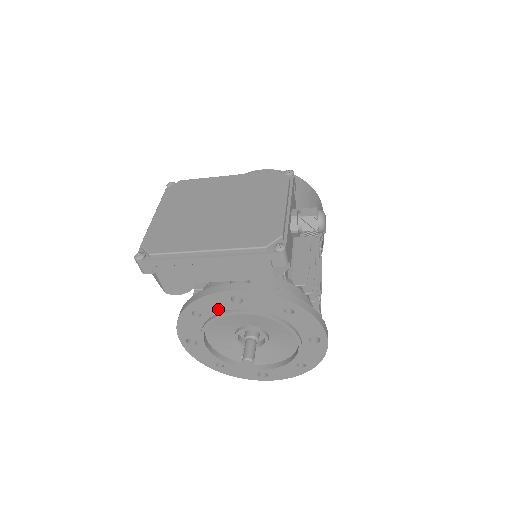
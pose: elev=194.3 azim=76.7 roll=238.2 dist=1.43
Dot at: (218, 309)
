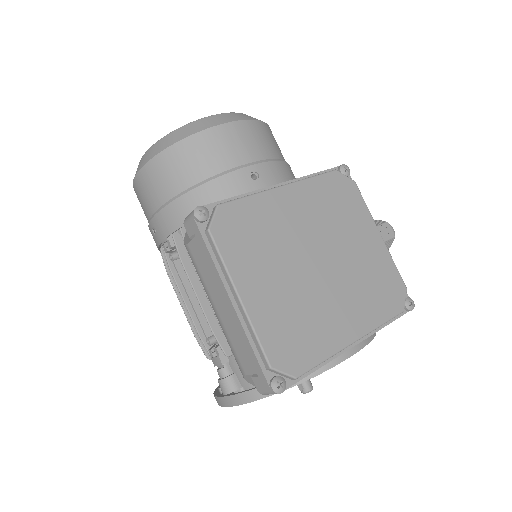
Dot at: occluded
